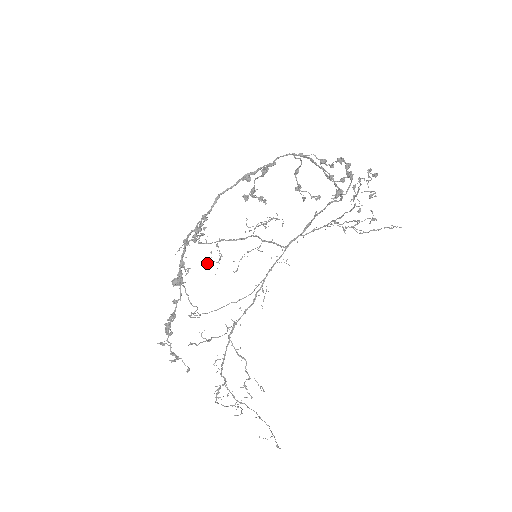
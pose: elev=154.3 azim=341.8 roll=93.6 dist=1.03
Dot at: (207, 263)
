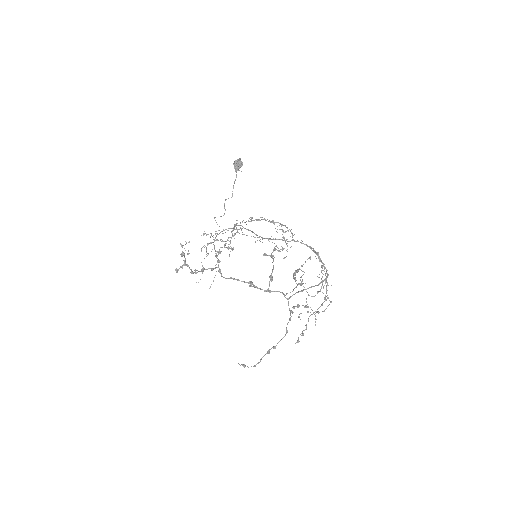
Dot at: occluded
